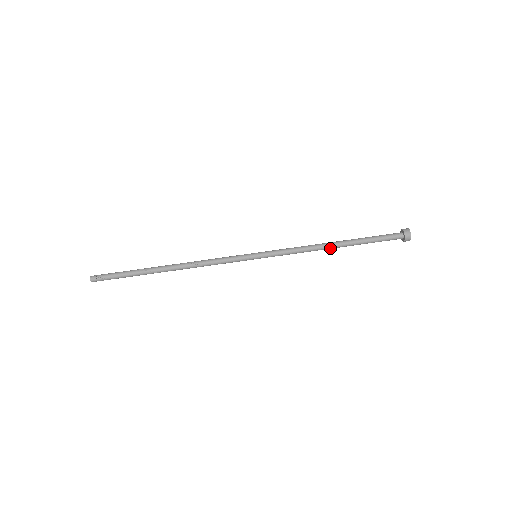
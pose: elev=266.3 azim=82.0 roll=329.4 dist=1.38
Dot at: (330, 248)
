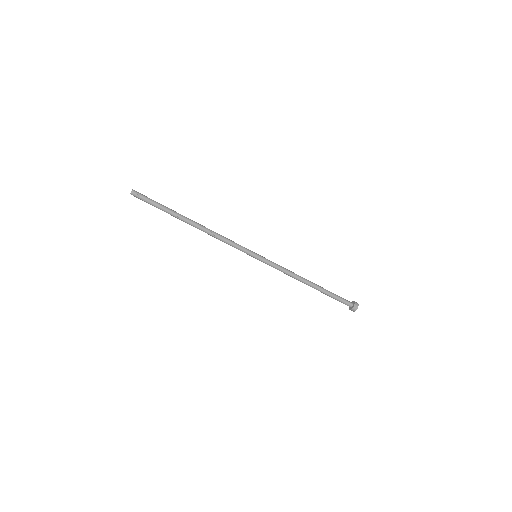
Dot at: (305, 283)
